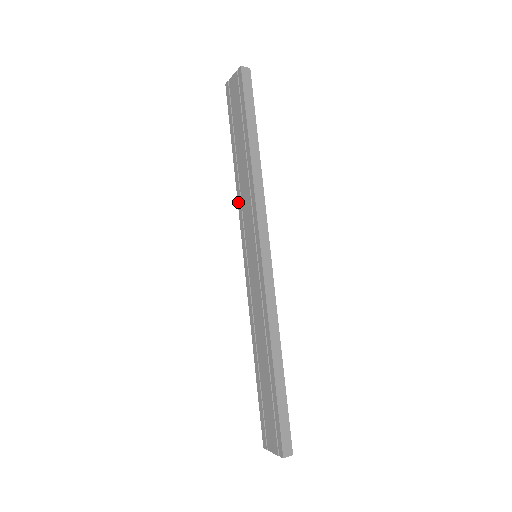
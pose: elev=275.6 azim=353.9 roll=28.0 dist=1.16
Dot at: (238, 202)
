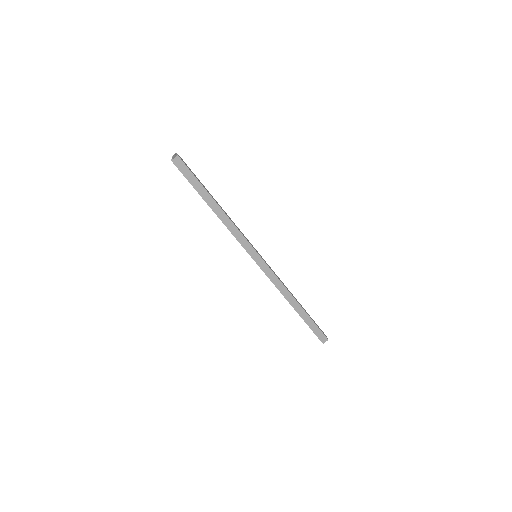
Dot at: occluded
